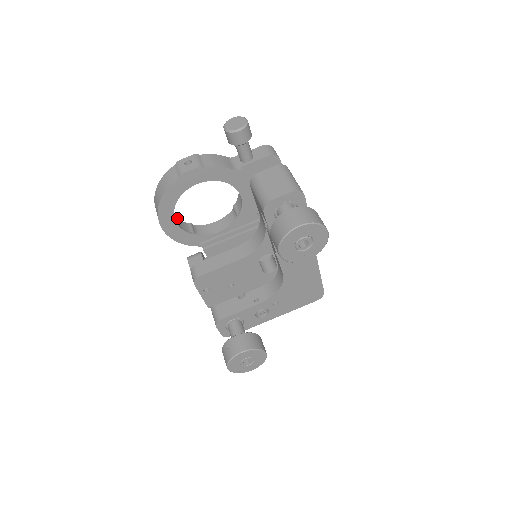
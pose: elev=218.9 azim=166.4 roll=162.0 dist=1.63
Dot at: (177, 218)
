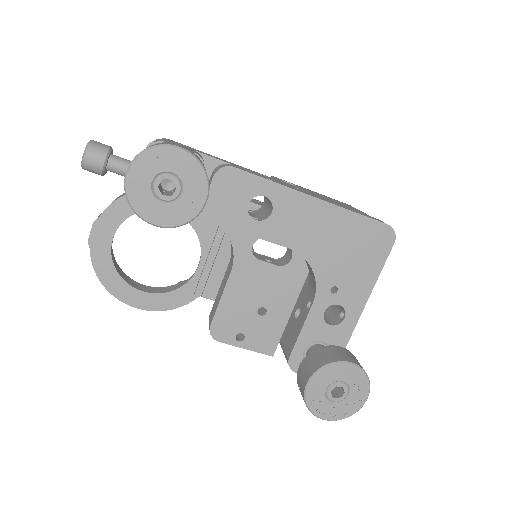
Dot at: (161, 287)
